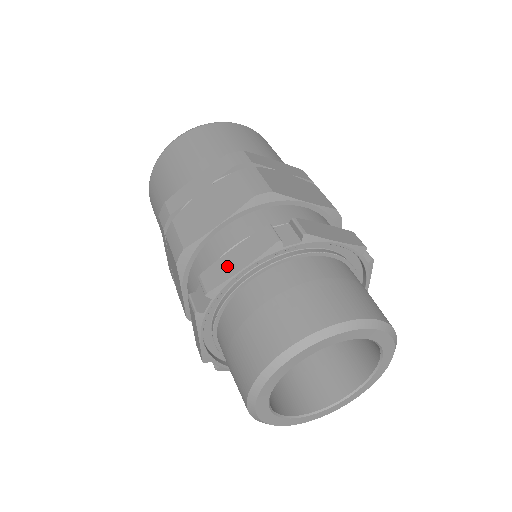
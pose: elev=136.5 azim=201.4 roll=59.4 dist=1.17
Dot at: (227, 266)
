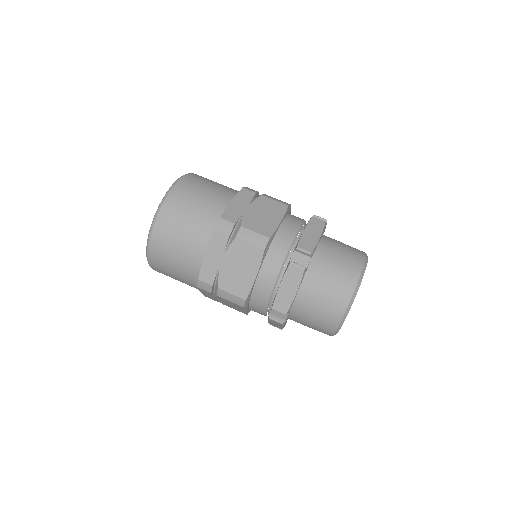
Dot at: (285, 296)
